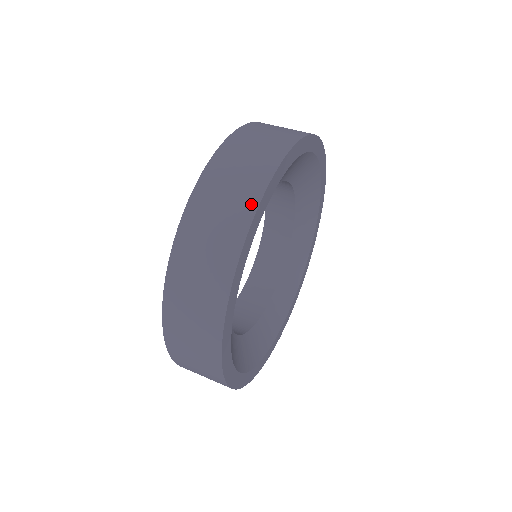
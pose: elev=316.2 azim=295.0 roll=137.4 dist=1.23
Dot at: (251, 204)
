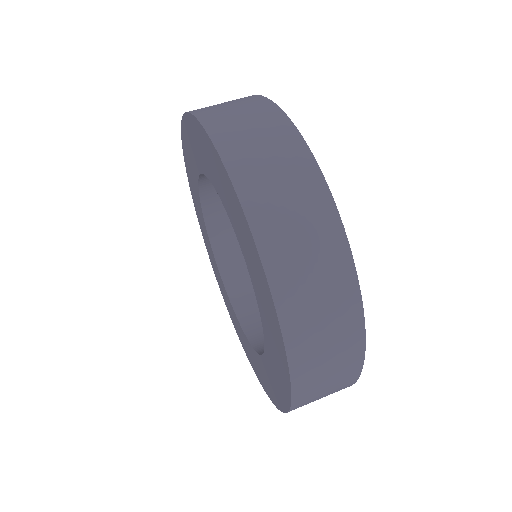
Dot at: (293, 137)
